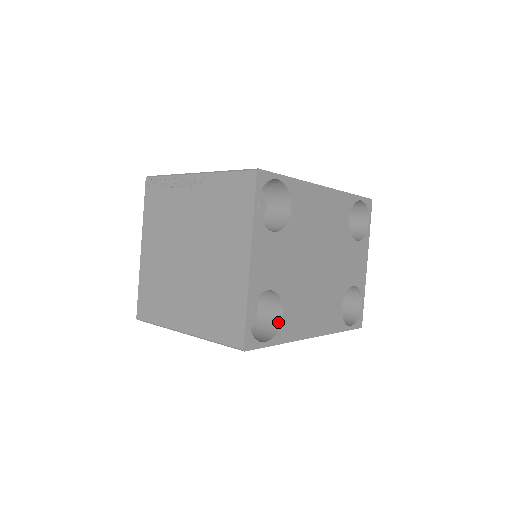
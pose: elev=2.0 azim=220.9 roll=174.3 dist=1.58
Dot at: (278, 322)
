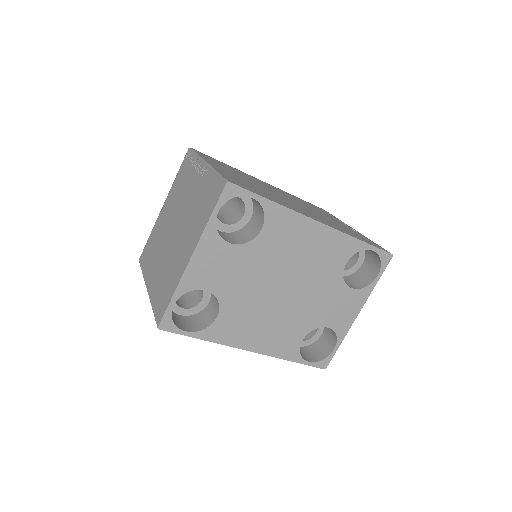
Dot at: (211, 321)
